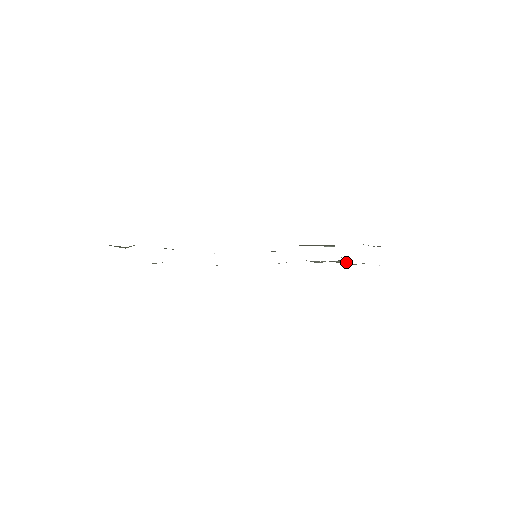
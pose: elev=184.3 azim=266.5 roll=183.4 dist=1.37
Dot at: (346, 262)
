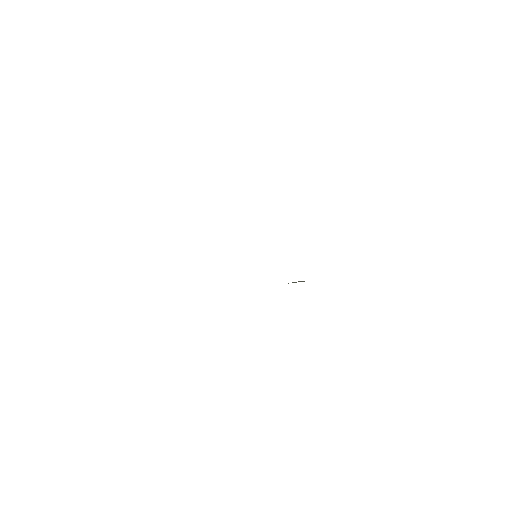
Dot at: (302, 281)
